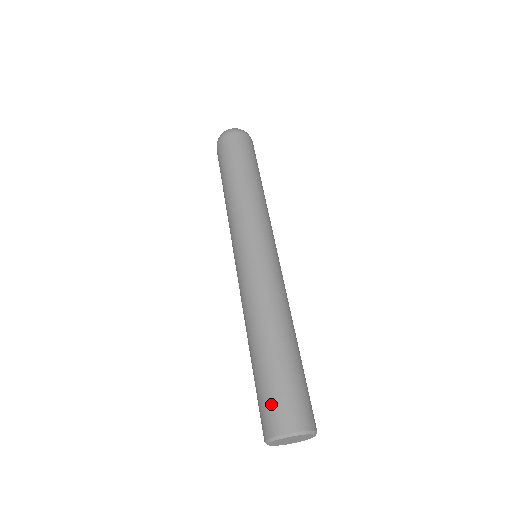
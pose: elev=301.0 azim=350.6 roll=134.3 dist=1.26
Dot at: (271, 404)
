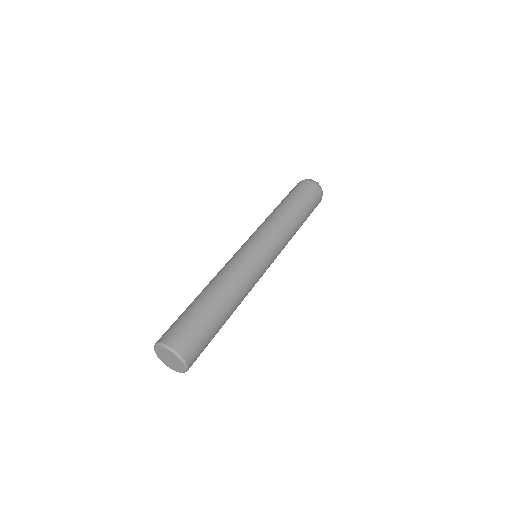
Dot at: (182, 328)
